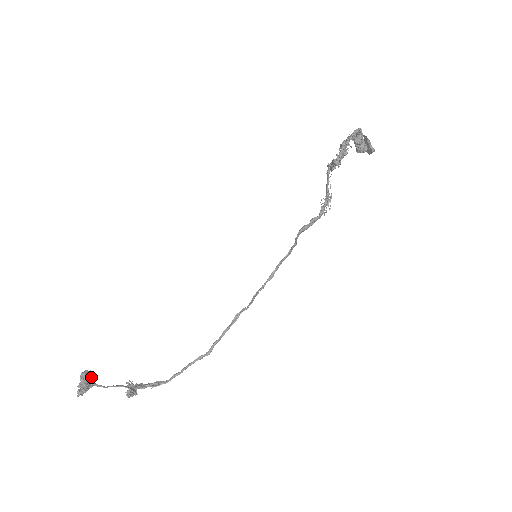
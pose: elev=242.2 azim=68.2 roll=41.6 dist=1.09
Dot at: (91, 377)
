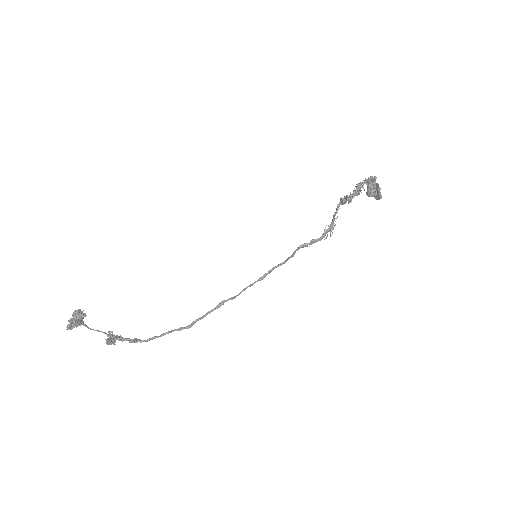
Dot at: (82, 317)
